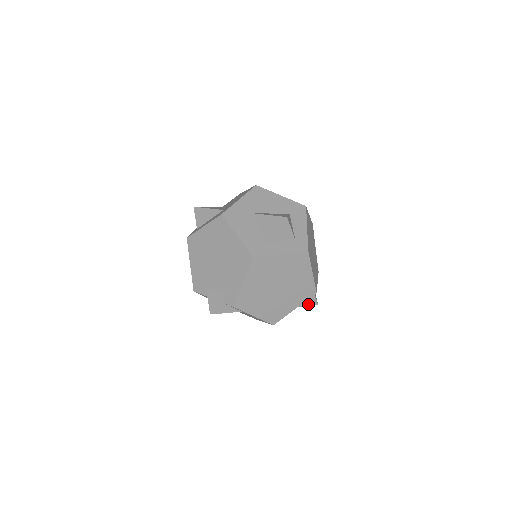
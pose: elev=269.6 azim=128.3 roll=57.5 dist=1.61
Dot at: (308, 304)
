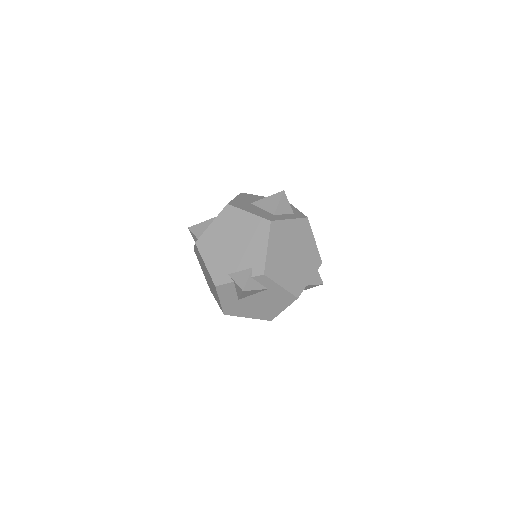
Dot at: (316, 283)
